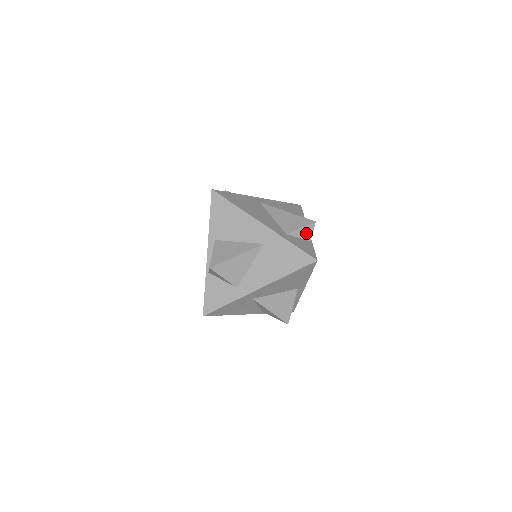
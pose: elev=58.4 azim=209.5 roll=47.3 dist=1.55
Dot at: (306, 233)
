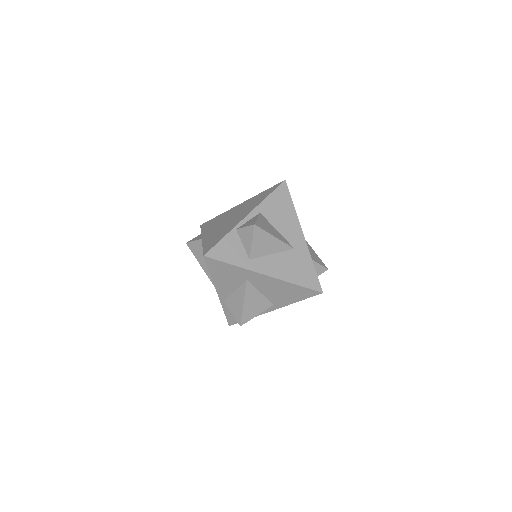
Dot at: (317, 270)
